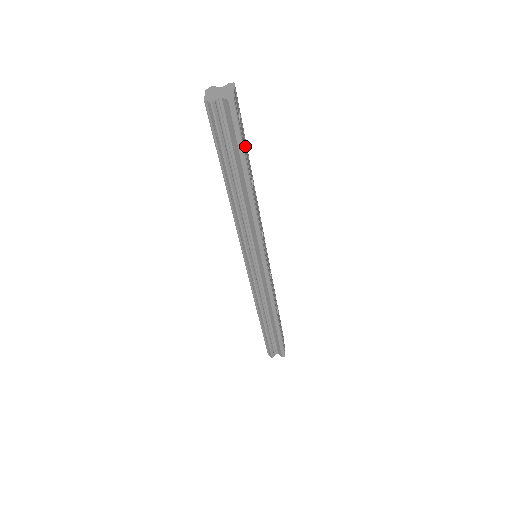
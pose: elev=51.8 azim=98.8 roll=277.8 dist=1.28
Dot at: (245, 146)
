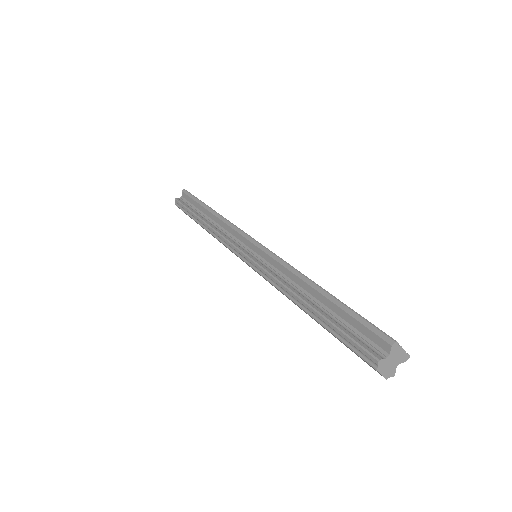
Dot at: occluded
